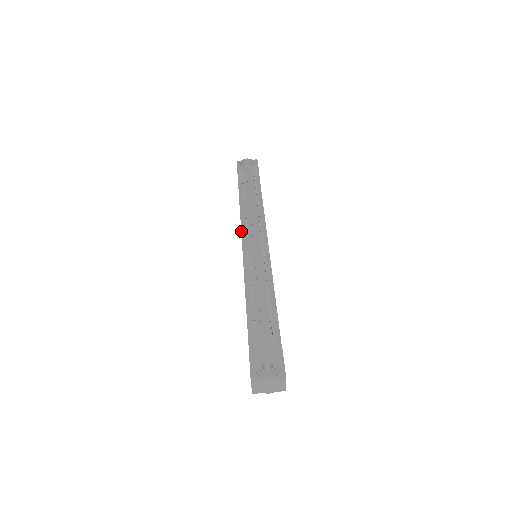
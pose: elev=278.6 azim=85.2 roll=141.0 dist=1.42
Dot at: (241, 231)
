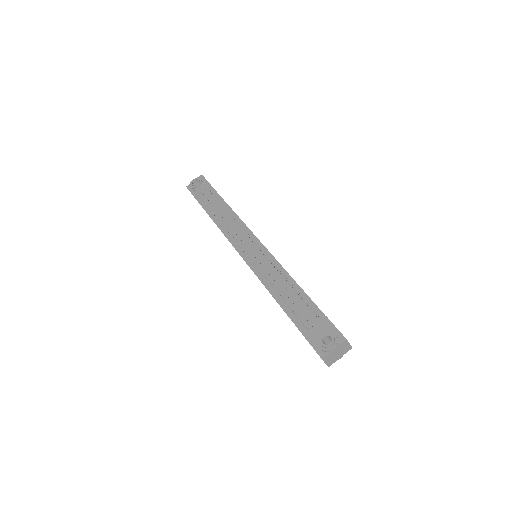
Dot at: occluded
